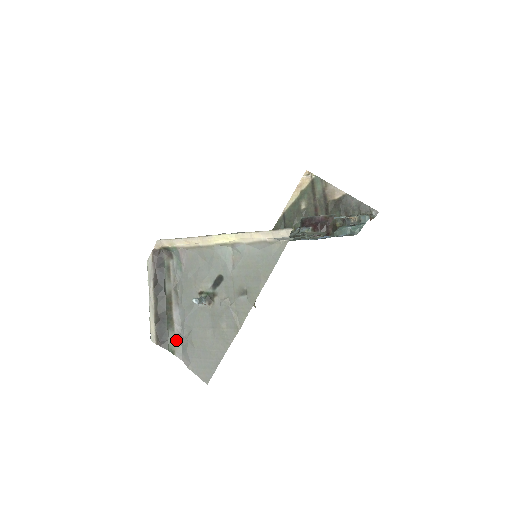
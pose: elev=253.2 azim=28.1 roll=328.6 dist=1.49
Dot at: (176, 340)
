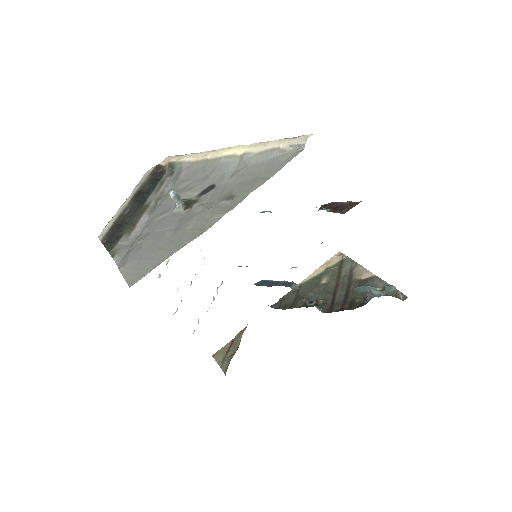
Dot at: (125, 245)
